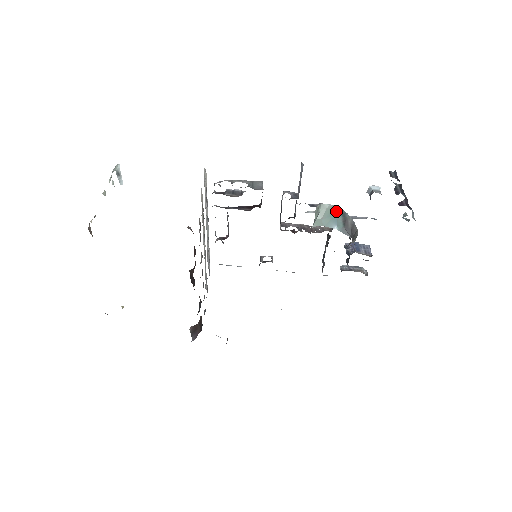
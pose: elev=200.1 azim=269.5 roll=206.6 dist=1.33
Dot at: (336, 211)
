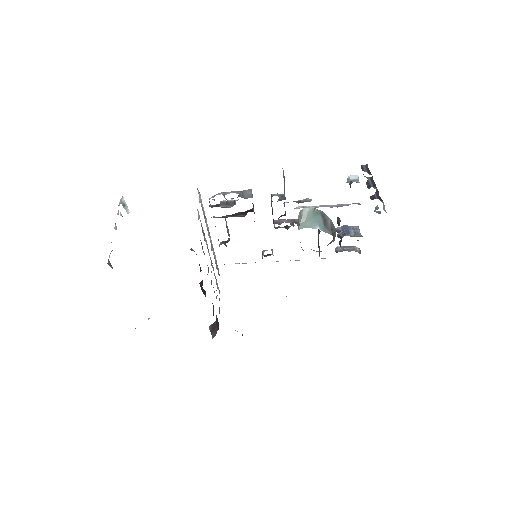
Dot at: (316, 213)
